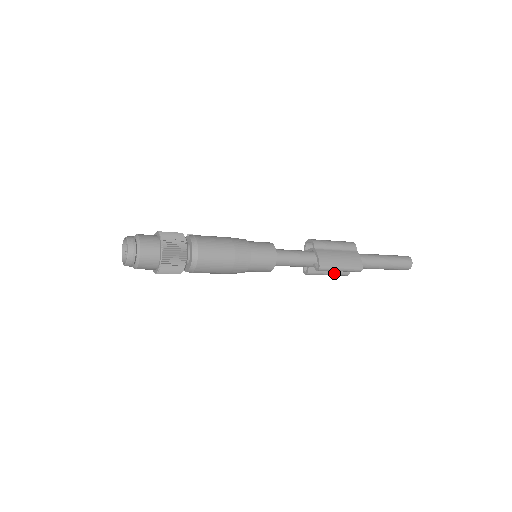
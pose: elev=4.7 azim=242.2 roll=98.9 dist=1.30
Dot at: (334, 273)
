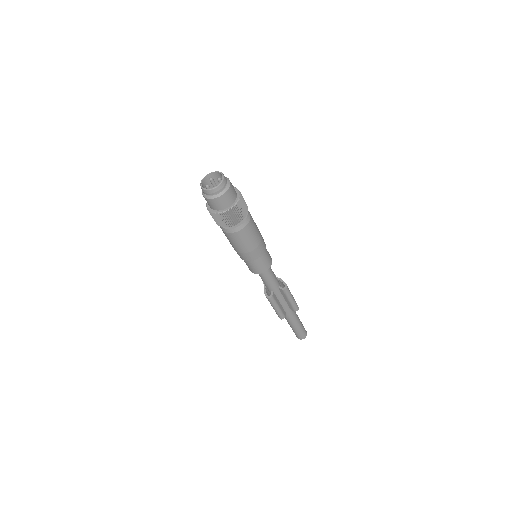
Dot at: (280, 309)
